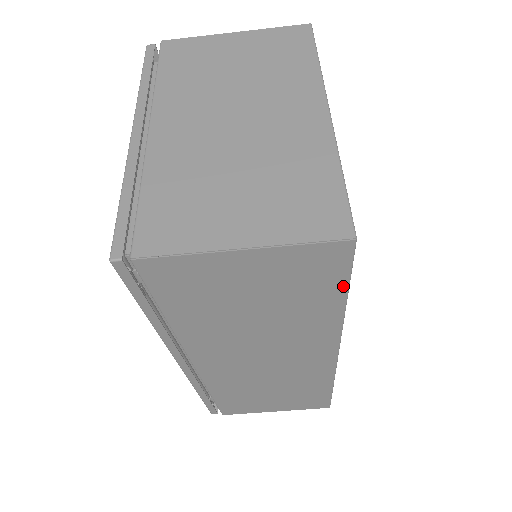
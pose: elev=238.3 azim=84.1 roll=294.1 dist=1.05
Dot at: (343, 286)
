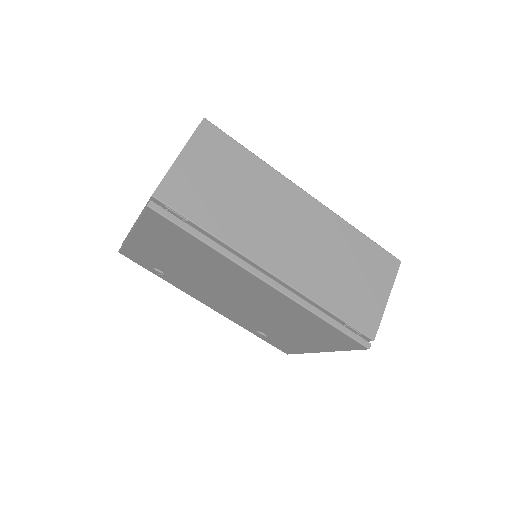
Dot at: (236, 144)
